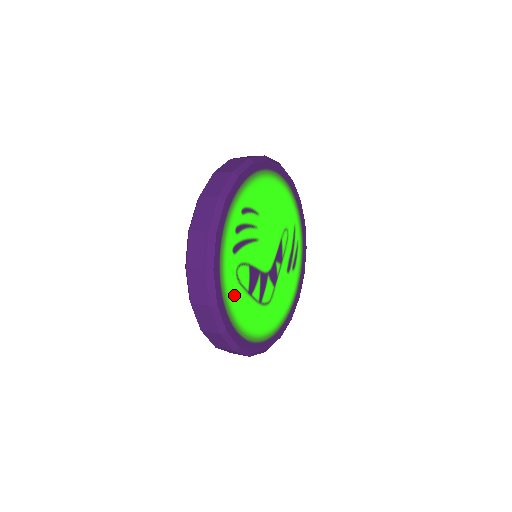
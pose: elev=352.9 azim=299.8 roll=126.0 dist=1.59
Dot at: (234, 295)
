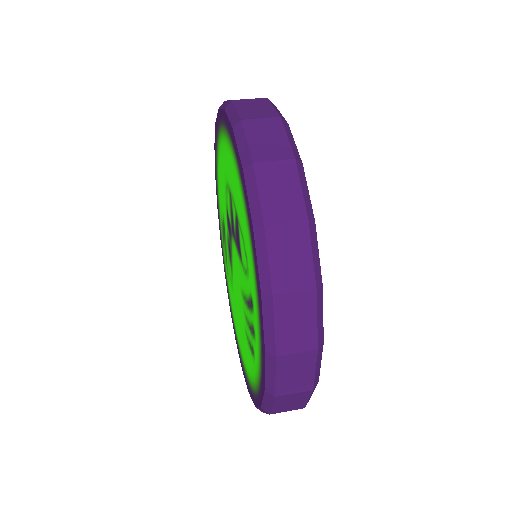
Dot at: occluded
